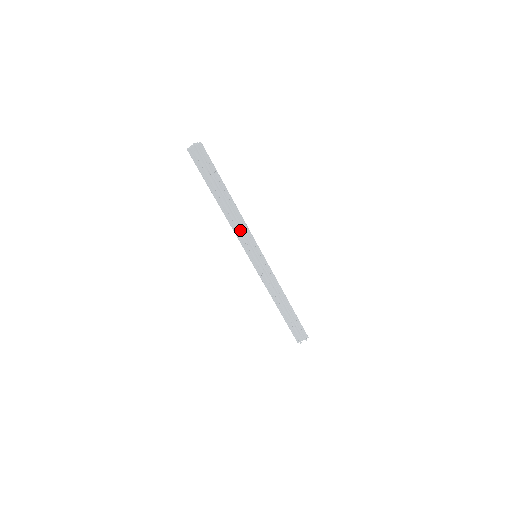
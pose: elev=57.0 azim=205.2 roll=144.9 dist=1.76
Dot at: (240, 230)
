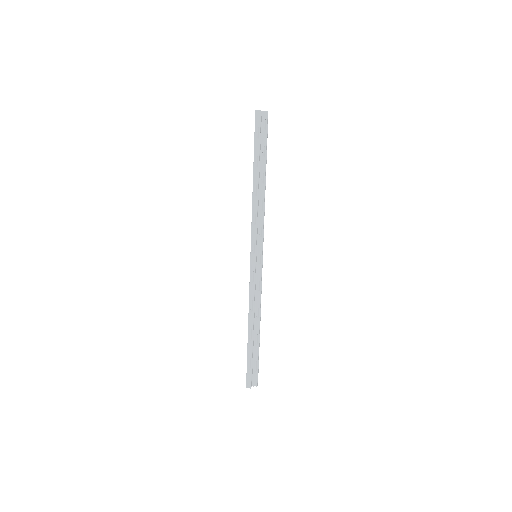
Dot at: (258, 218)
